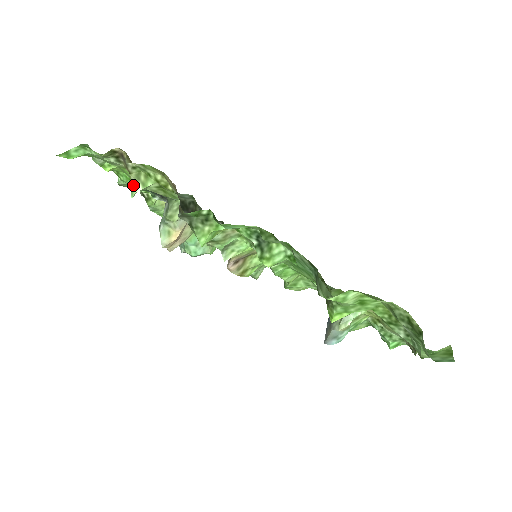
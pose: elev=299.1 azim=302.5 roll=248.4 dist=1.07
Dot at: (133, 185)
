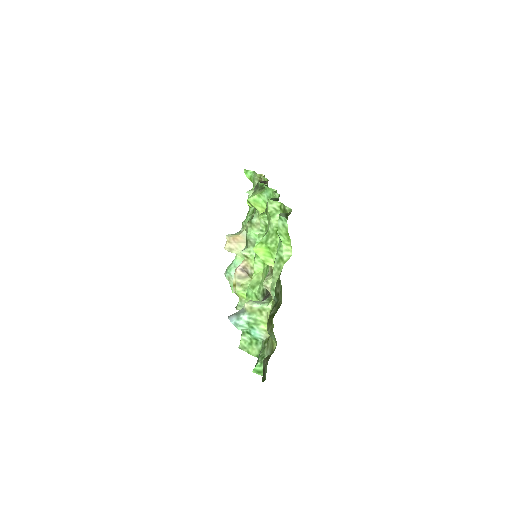
Dot at: (252, 189)
